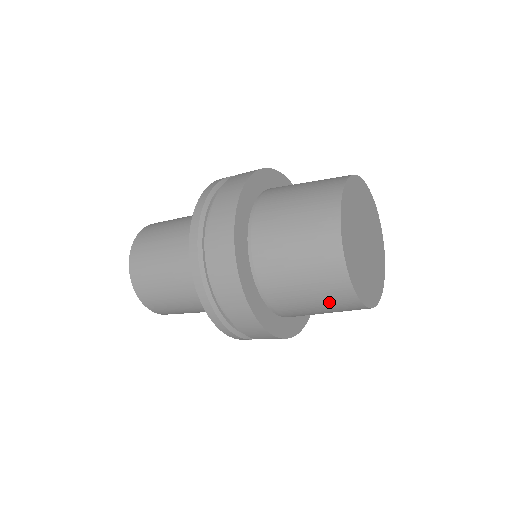
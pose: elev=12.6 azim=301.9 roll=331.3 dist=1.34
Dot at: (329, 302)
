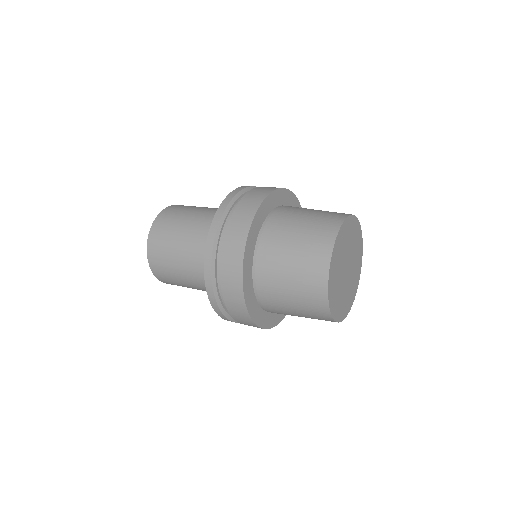
Dot at: (304, 298)
